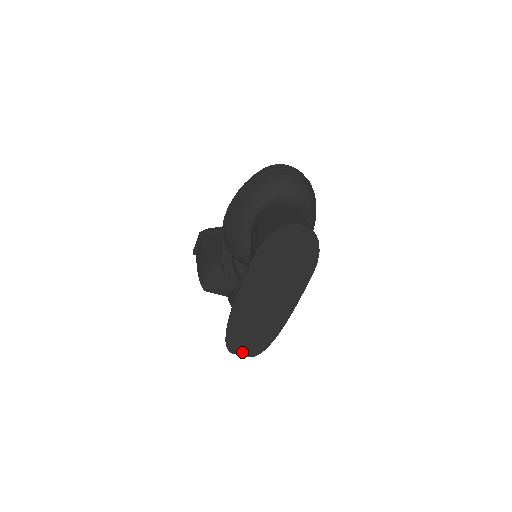
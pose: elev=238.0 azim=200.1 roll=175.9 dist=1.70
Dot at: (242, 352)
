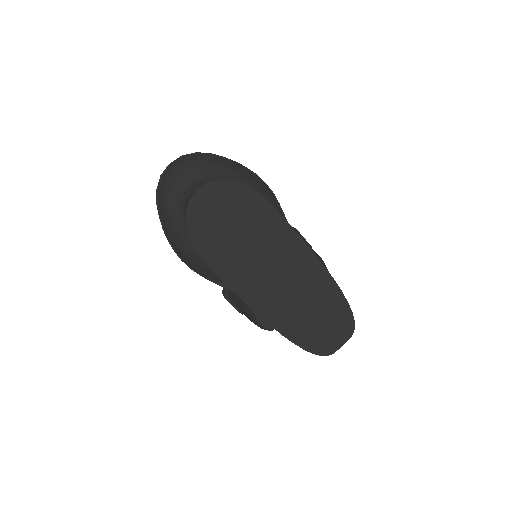
Dot at: (339, 341)
